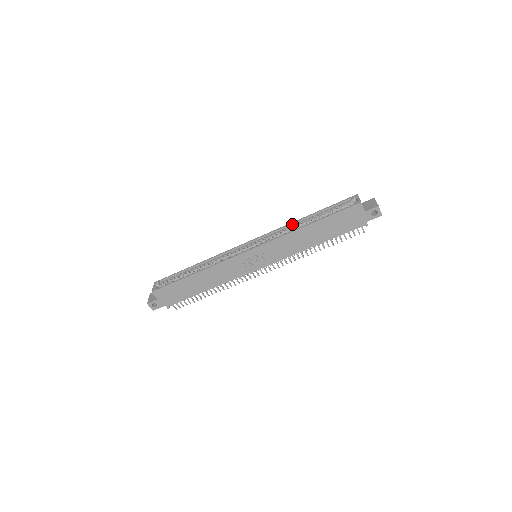
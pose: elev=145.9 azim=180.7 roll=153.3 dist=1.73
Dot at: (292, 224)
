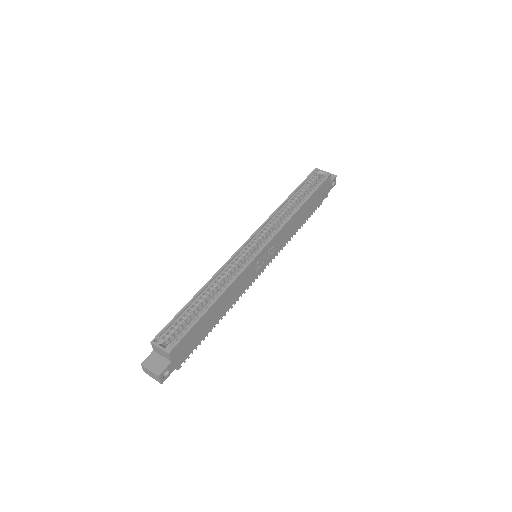
Dot at: (279, 210)
